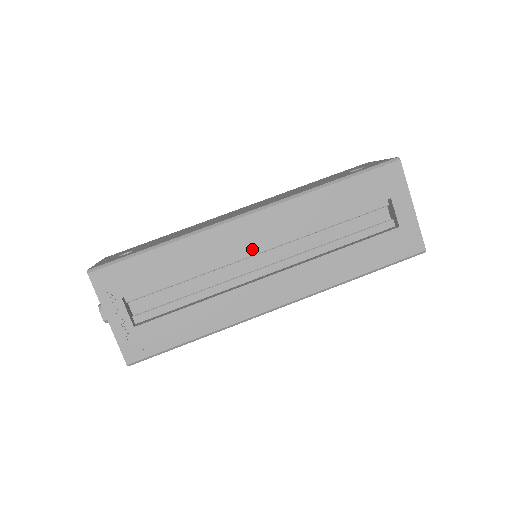
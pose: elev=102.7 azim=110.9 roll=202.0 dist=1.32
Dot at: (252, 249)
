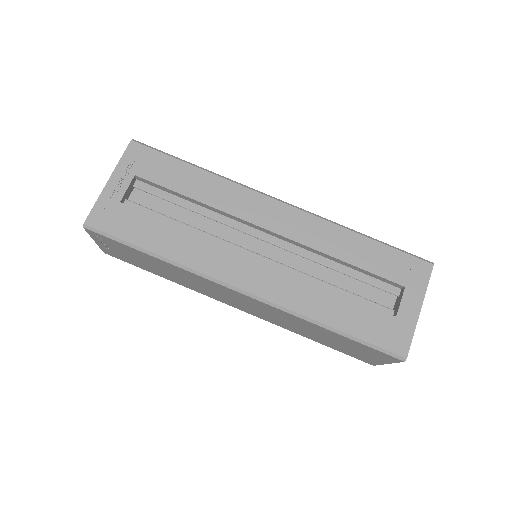
Dot at: (261, 232)
